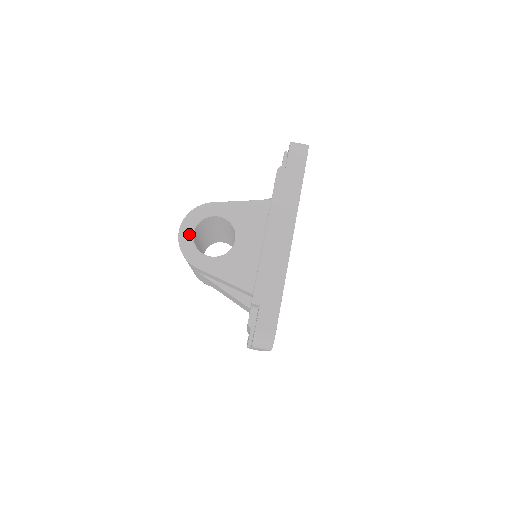
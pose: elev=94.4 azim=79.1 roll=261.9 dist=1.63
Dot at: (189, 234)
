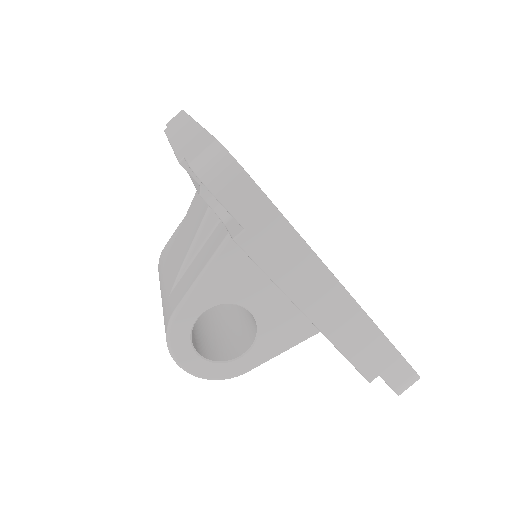
Dot at: (198, 362)
